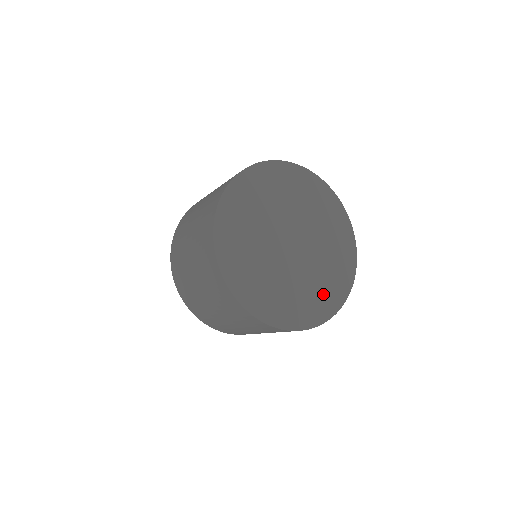
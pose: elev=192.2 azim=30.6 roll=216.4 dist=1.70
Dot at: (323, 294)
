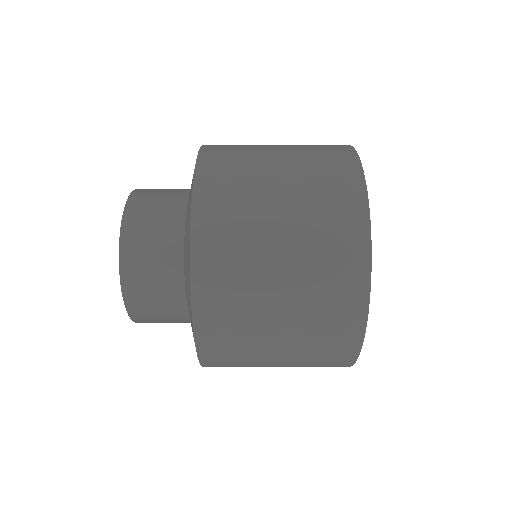
Dot at: occluded
